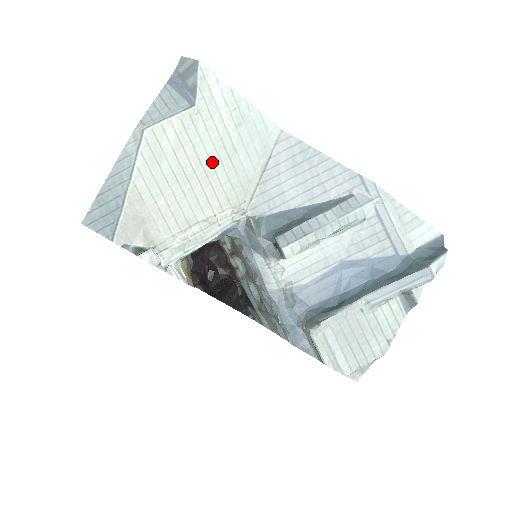
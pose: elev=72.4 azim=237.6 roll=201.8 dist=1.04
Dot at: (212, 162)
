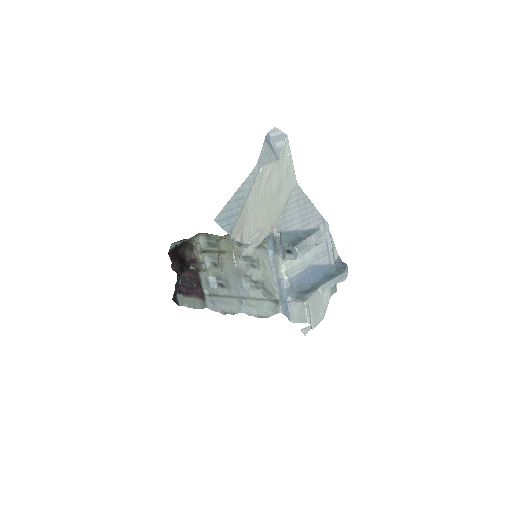
Dot at: (274, 195)
